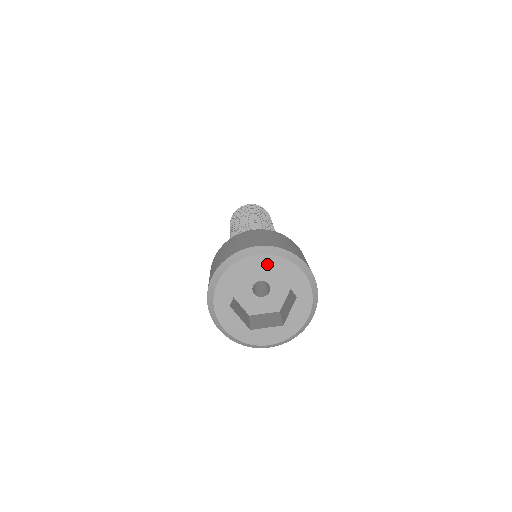
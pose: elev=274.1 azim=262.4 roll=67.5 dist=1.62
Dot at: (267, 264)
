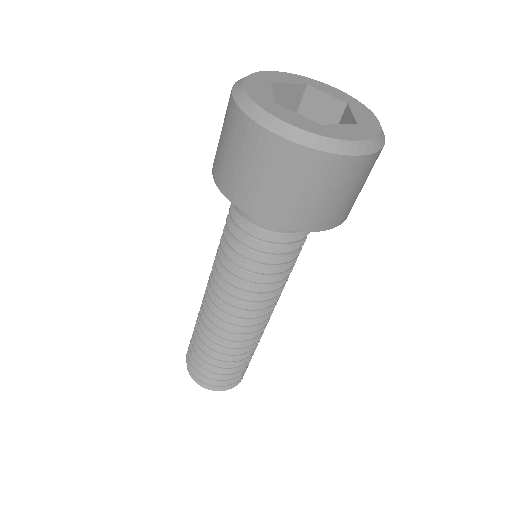
Dot at: (341, 96)
